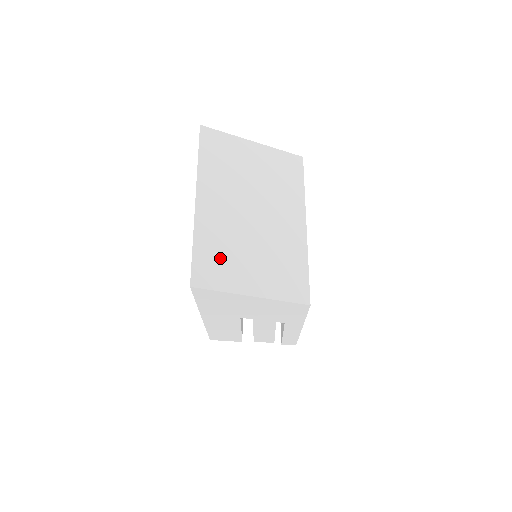
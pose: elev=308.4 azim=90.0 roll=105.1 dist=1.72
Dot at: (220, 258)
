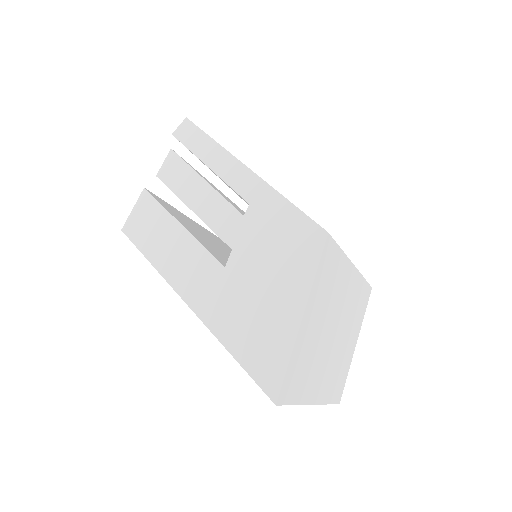
Dot at: (339, 376)
